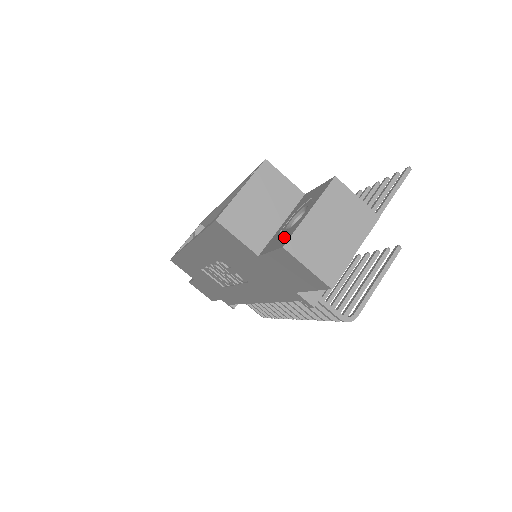
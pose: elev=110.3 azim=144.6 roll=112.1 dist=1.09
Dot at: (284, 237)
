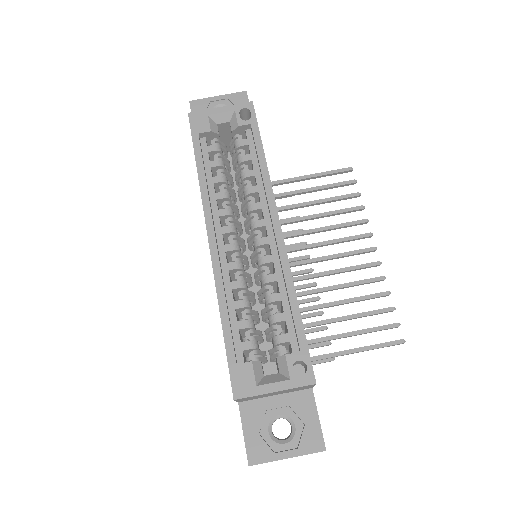
Dot at: (259, 446)
